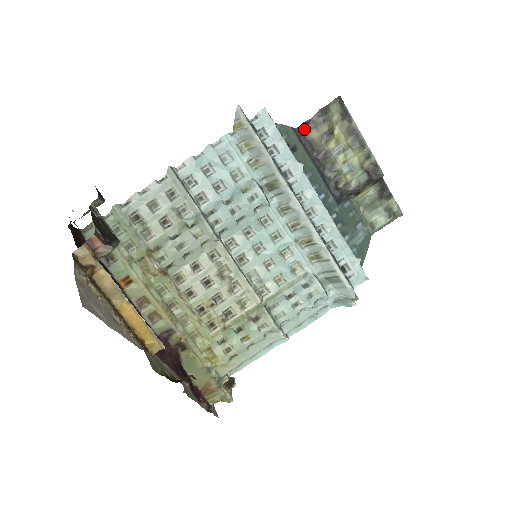
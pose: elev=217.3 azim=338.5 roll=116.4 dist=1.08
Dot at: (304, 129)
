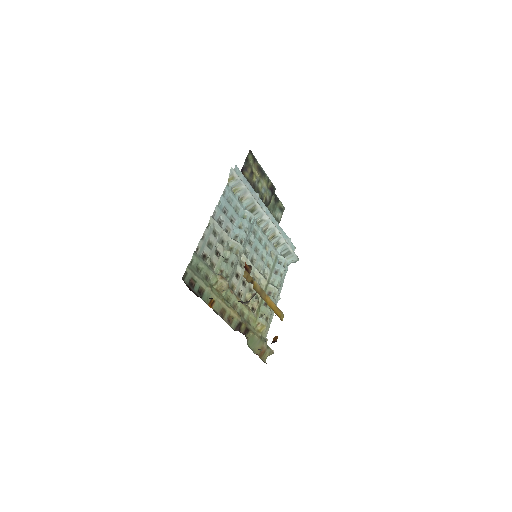
Dot at: (242, 173)
